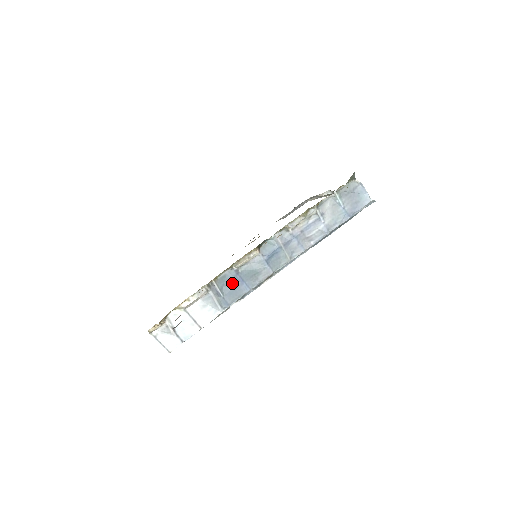
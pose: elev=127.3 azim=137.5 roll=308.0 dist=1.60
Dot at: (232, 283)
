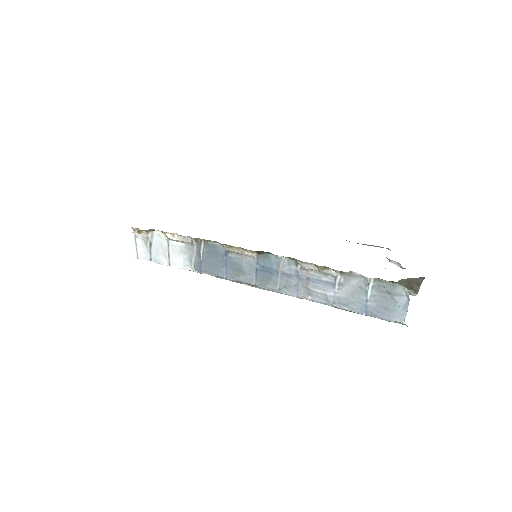
Dot at: (216, 257)
